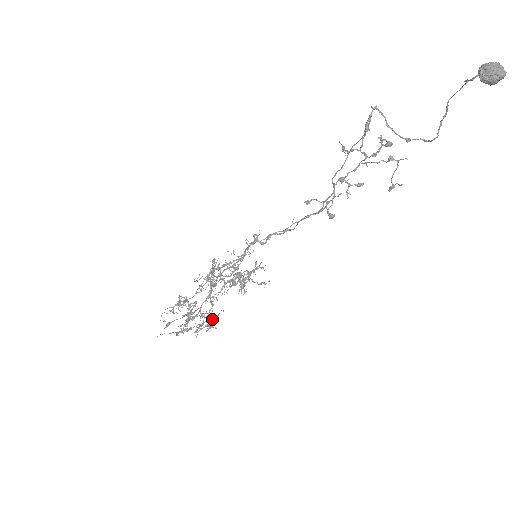
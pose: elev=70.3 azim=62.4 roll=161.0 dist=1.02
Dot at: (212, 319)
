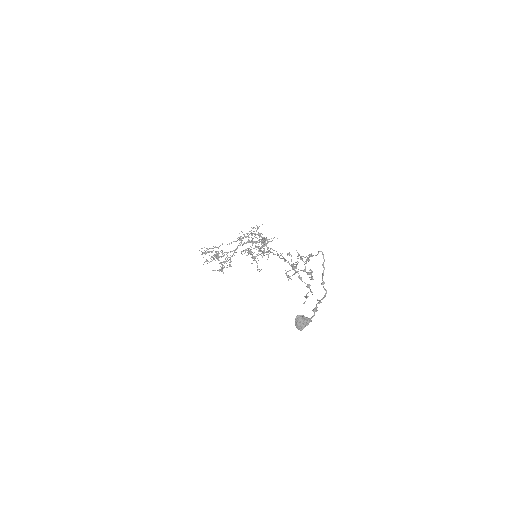
Dot at: (224, 267)
